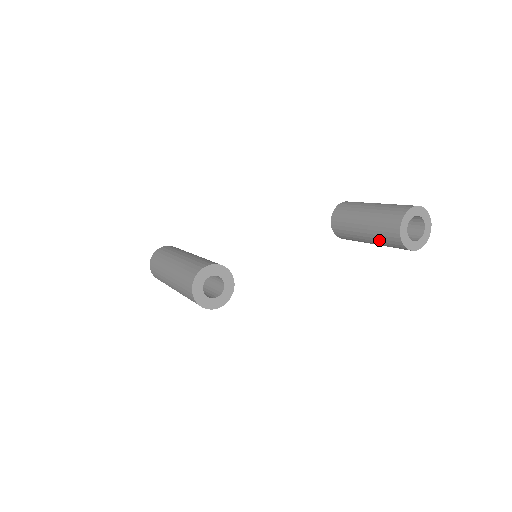
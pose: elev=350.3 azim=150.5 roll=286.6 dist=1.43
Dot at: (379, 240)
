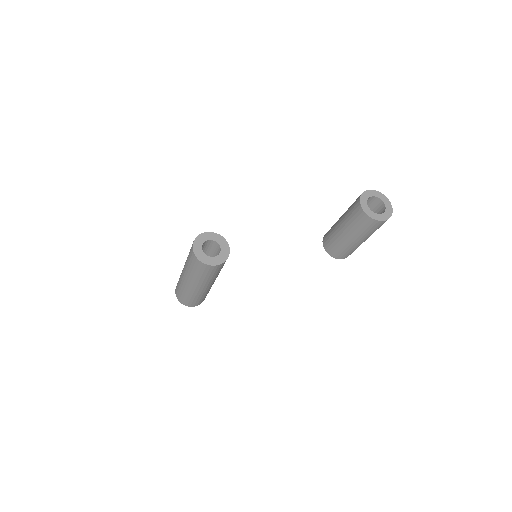
Dot at: (349, 222)
